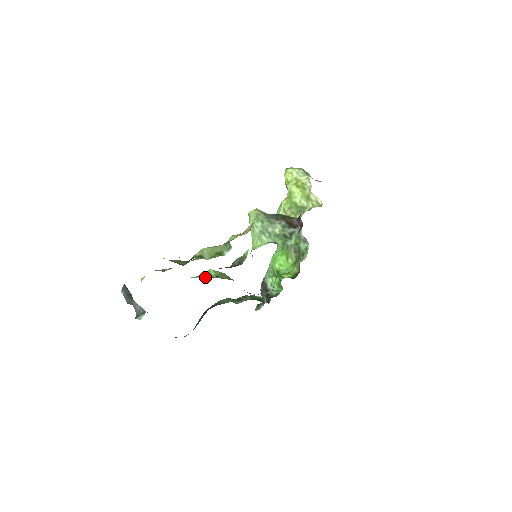
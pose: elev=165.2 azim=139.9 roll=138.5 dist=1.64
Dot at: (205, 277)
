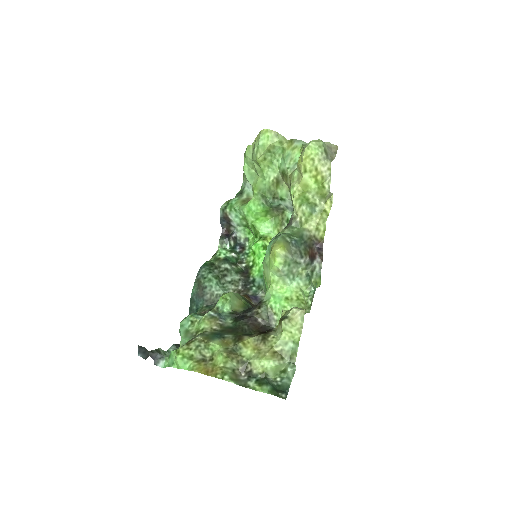
Dot at: (220, 312)
